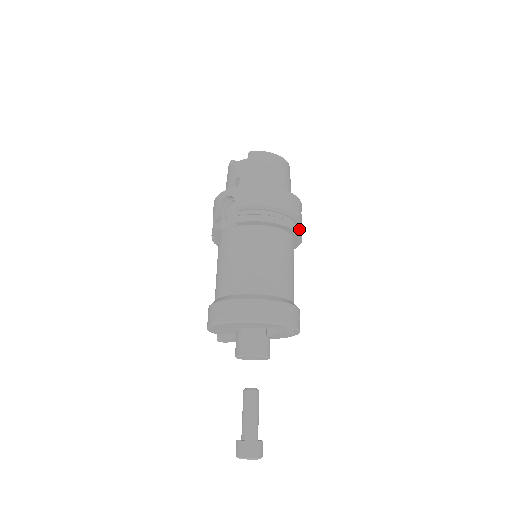
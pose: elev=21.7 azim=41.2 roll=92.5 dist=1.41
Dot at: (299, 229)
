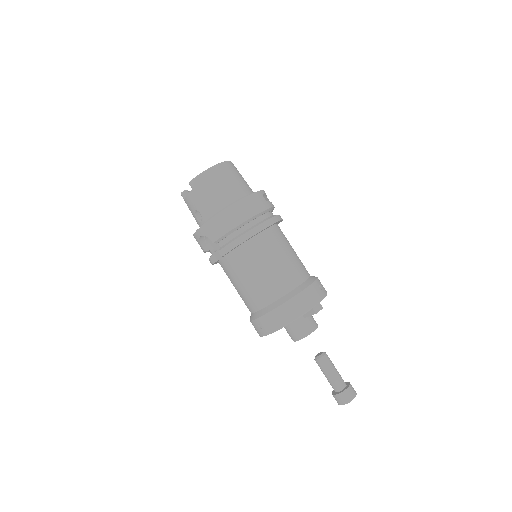
Dot at: (273, 219)
